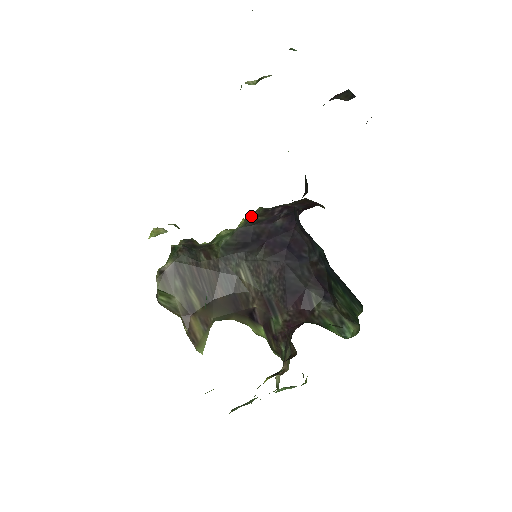
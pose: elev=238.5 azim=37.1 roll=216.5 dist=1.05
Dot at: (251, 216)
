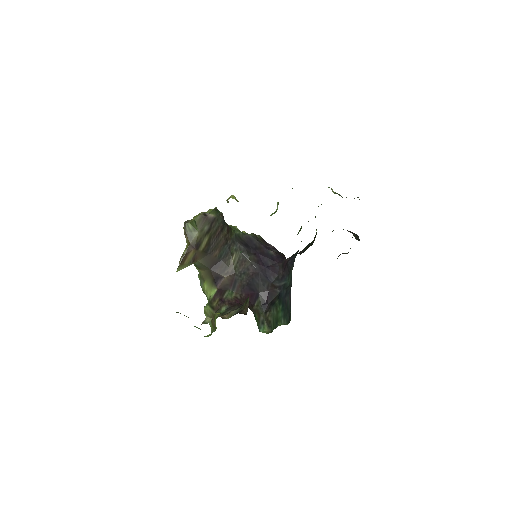
Dot at: (256, 235)
